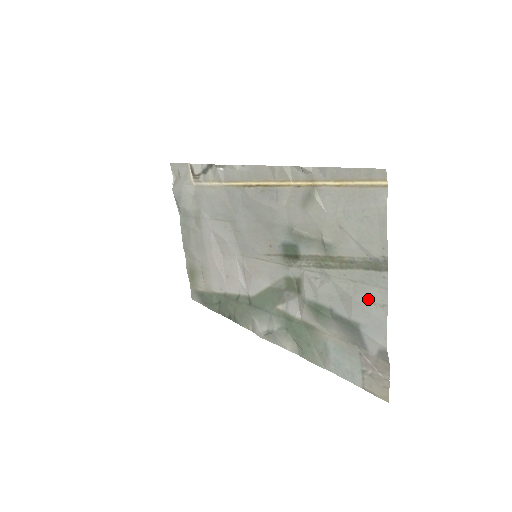
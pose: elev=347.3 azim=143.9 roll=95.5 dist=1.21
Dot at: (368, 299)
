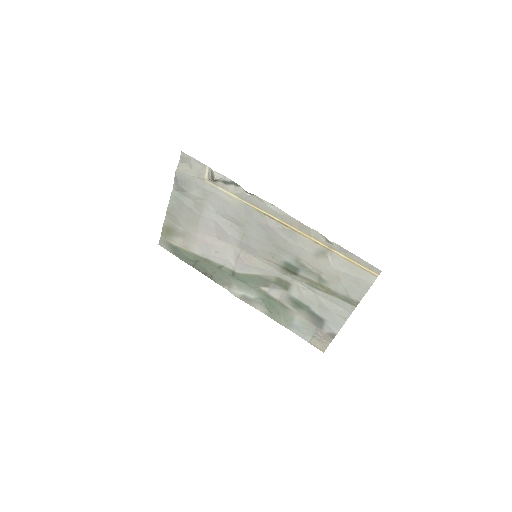
Dot at: (337, 313)
